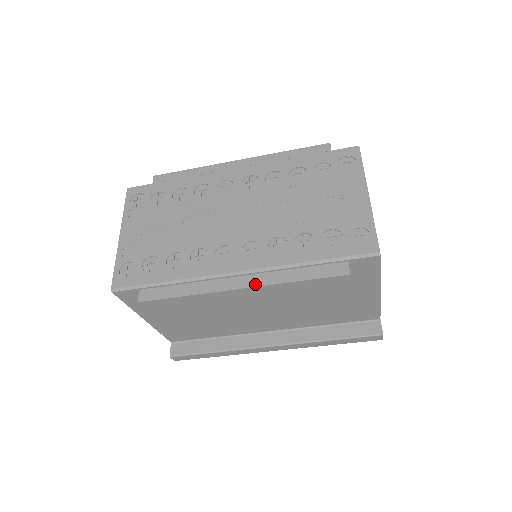
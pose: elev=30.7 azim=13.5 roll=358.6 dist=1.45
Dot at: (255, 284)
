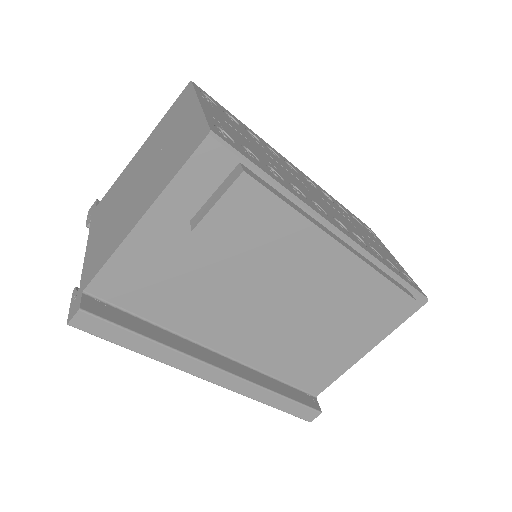
Dot at: (355, 253)
